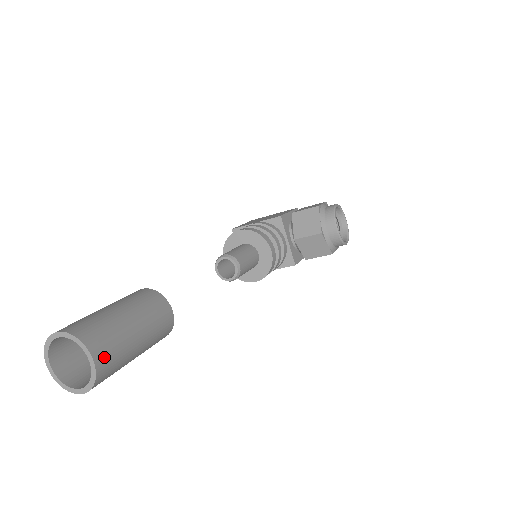
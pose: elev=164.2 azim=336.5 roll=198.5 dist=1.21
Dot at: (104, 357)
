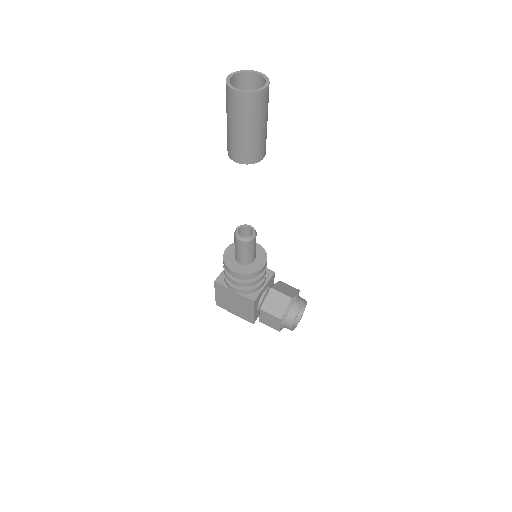
Dot at: (265, 96)
